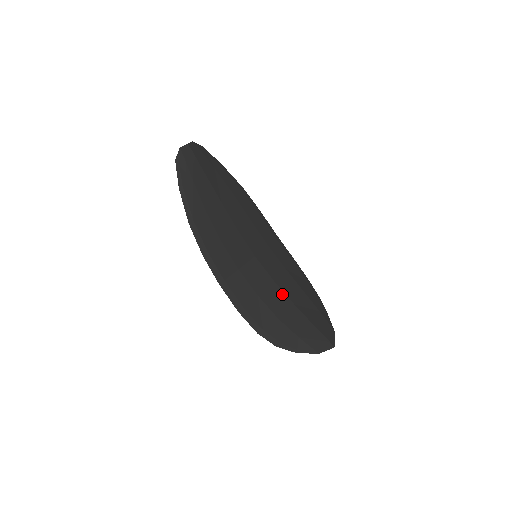
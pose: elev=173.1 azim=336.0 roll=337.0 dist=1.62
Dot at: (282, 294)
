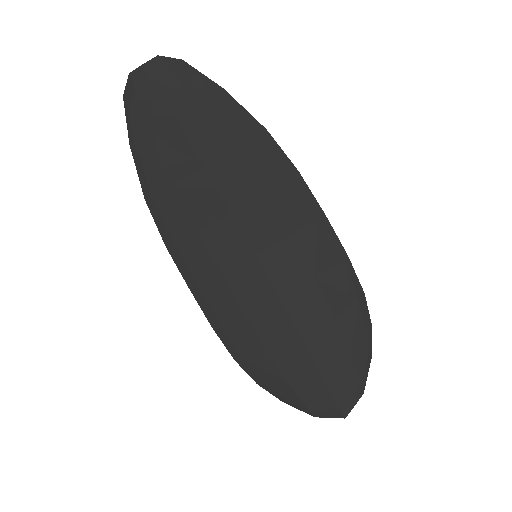
Dot at: (286, 319)
